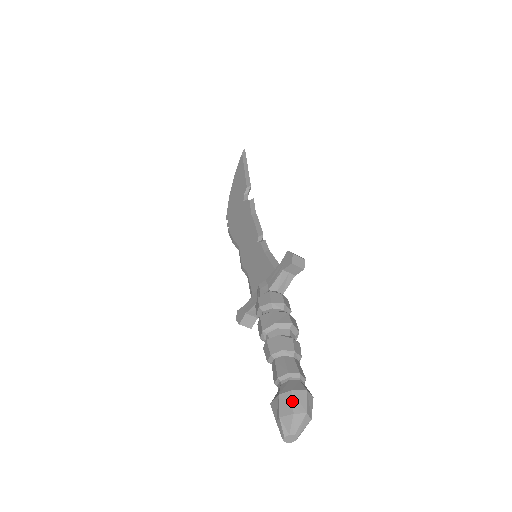
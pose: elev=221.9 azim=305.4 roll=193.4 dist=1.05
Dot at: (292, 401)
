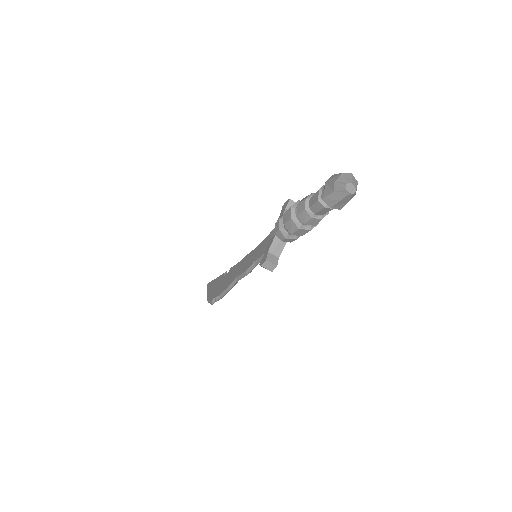
Dot at: (337, 174)
